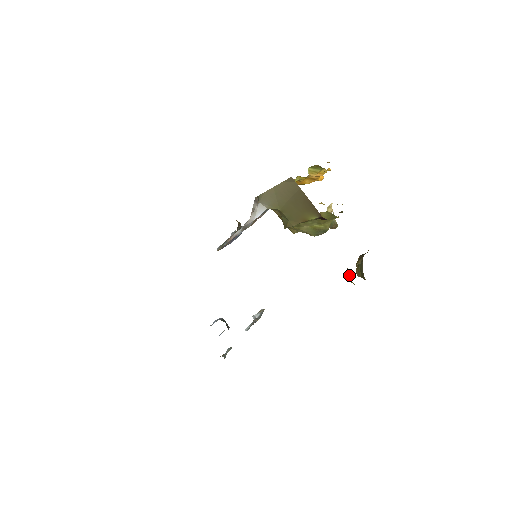
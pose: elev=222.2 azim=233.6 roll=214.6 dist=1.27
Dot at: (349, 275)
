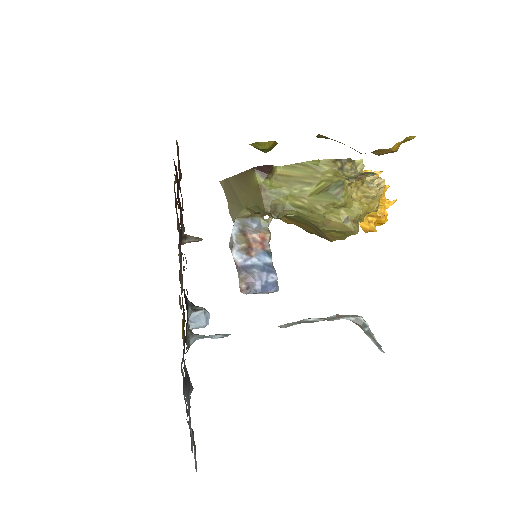
Dot at: (254, 147)
